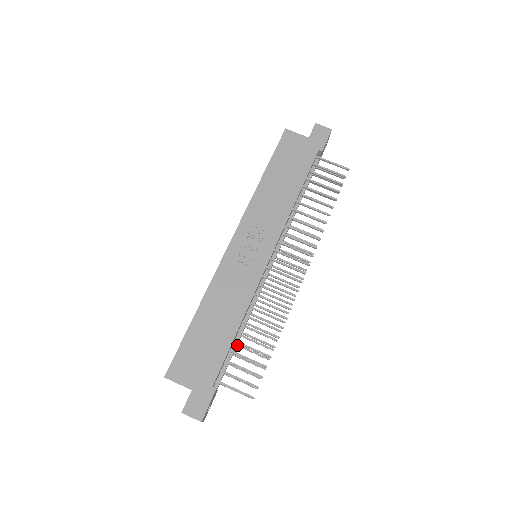
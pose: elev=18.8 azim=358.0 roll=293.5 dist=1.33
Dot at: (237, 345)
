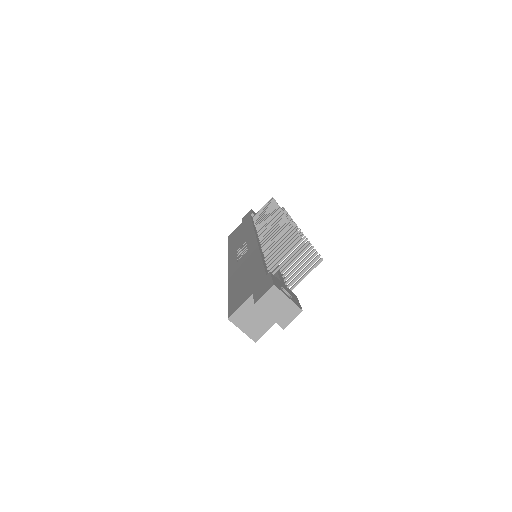
Dot at: (284, 274)
